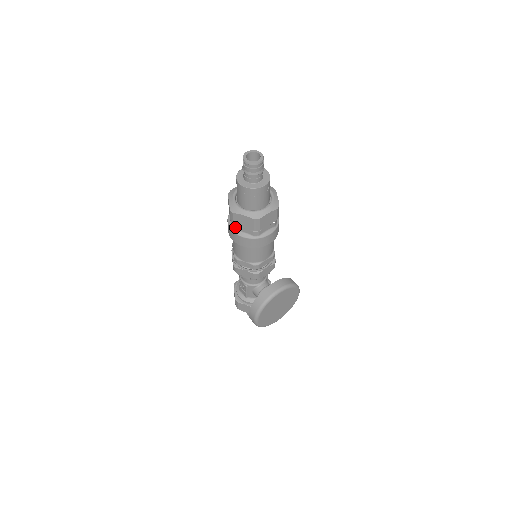
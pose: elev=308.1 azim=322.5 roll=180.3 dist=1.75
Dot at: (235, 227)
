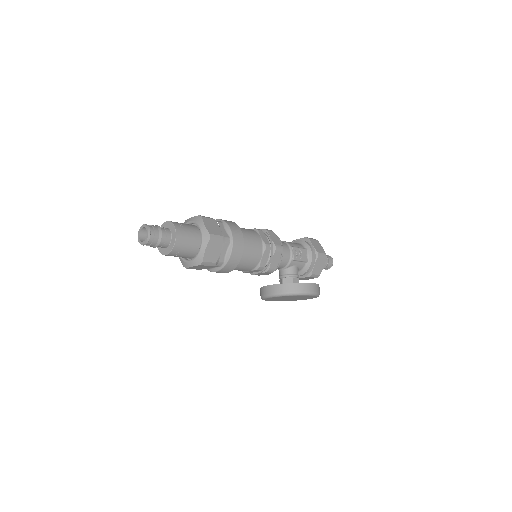
Dot at: occluded
